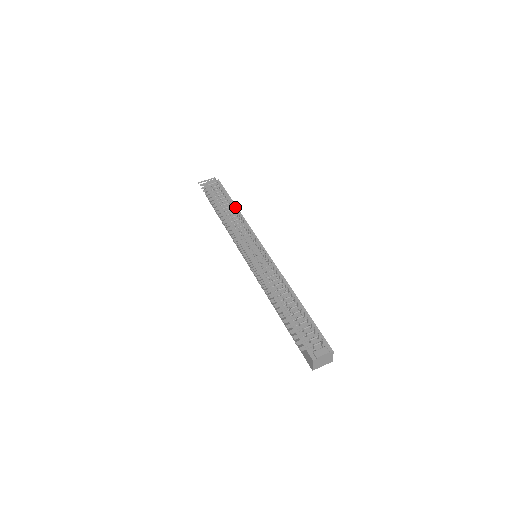
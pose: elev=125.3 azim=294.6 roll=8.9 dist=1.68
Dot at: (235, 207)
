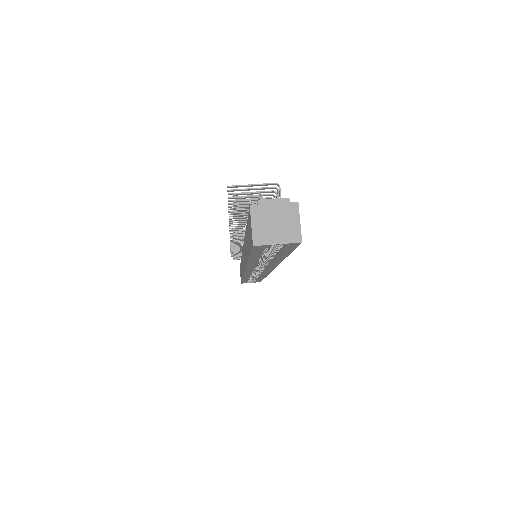
Dot at: occluded
